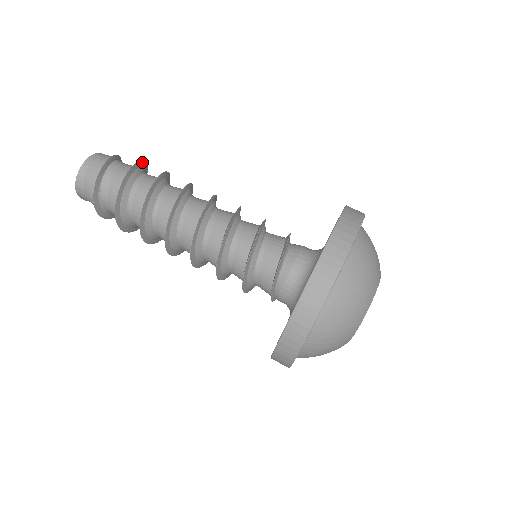
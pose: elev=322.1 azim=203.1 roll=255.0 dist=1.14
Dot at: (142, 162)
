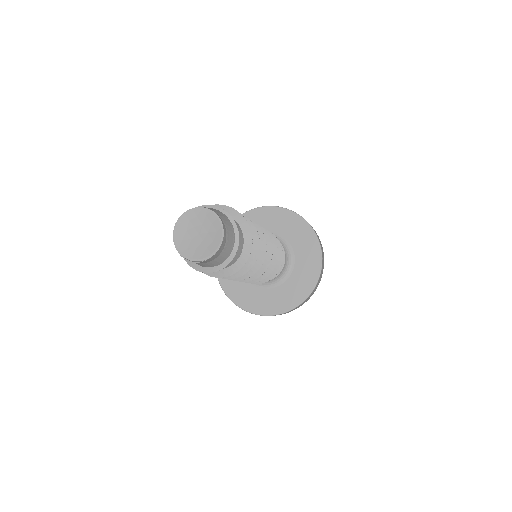
Dot at: (230, 209)
